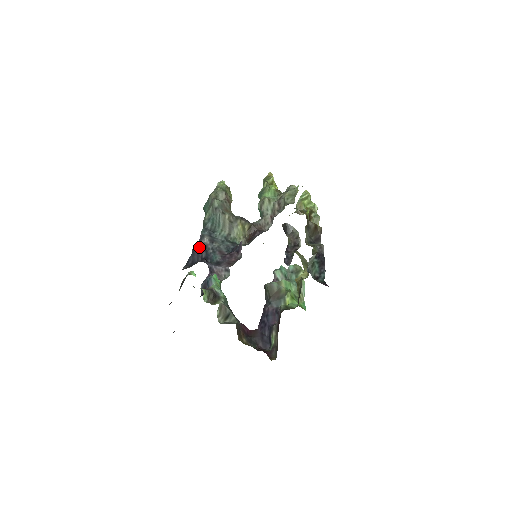
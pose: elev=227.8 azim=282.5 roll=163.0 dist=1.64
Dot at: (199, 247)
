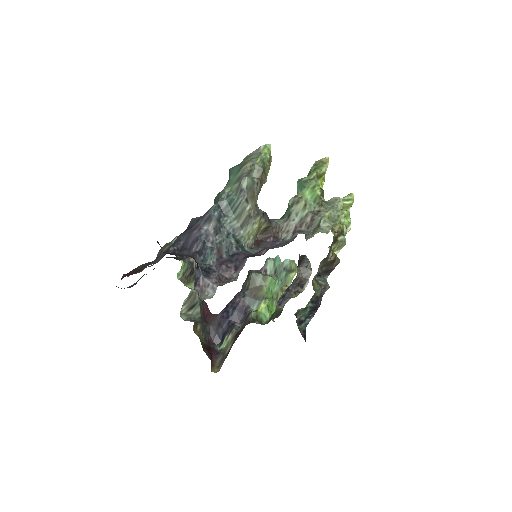
Dot at: (199, 232)
